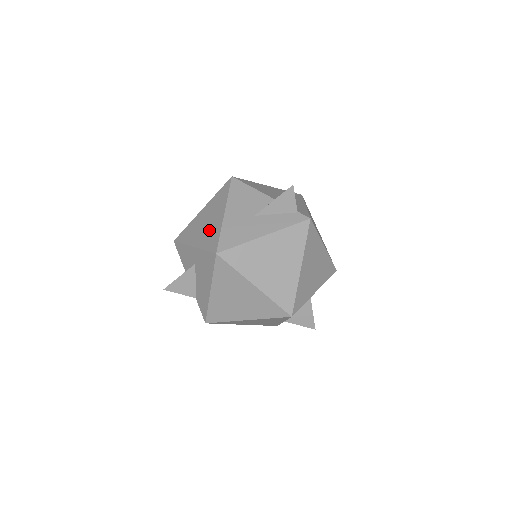
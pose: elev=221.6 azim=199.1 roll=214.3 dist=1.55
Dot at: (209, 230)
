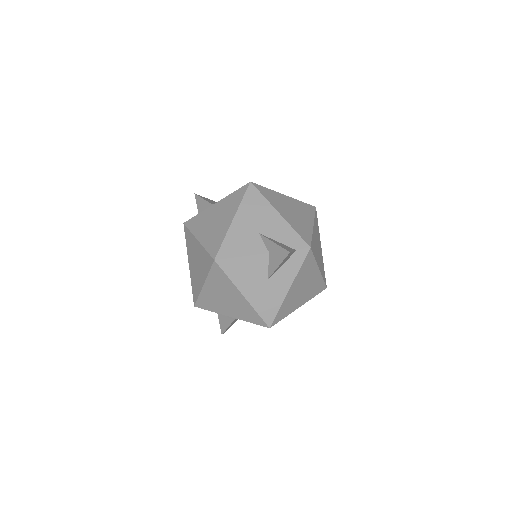
Dot at: (238, 308)
